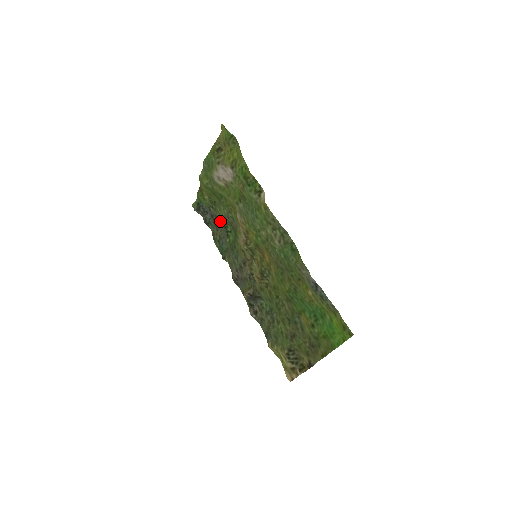
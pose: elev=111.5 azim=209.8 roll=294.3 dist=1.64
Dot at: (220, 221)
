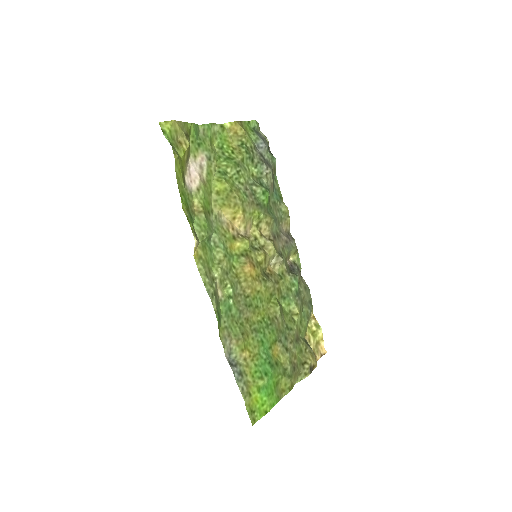
Dot at: (257, 175)
